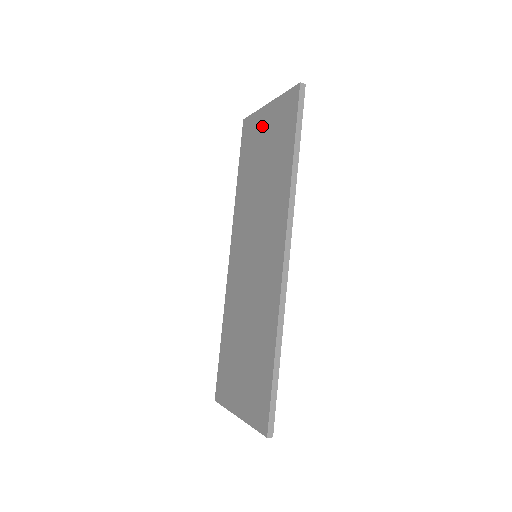
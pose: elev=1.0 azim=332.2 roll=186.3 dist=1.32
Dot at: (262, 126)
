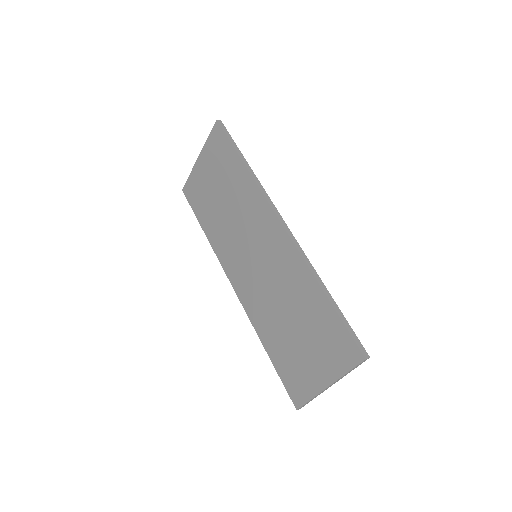
Dot at: (202, 175)
